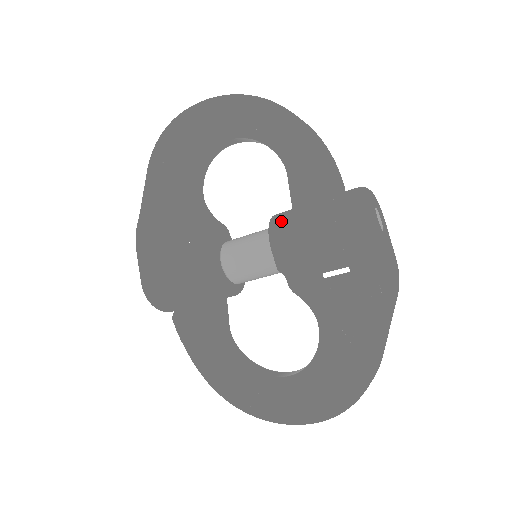
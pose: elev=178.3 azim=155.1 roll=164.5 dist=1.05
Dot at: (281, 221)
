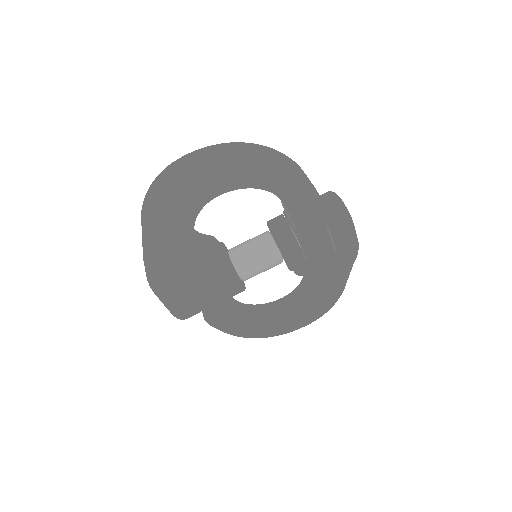
Dot at: (289, 242)
